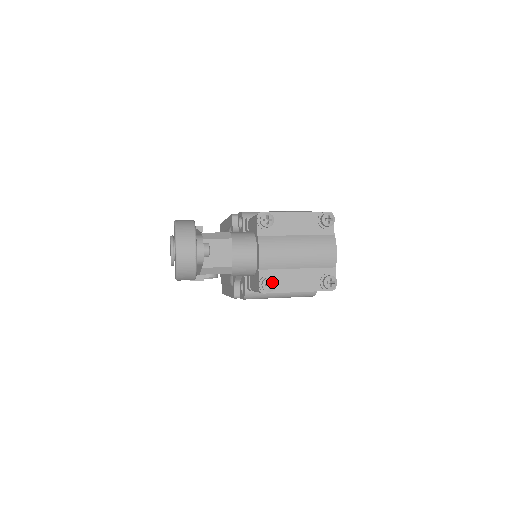
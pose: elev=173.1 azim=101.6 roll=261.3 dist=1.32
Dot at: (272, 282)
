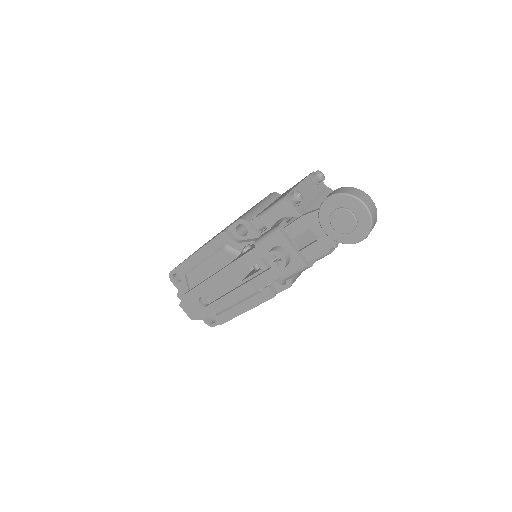
Dot at: occluded
